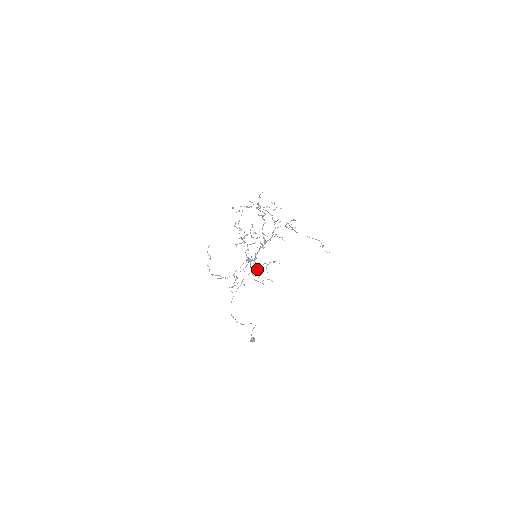
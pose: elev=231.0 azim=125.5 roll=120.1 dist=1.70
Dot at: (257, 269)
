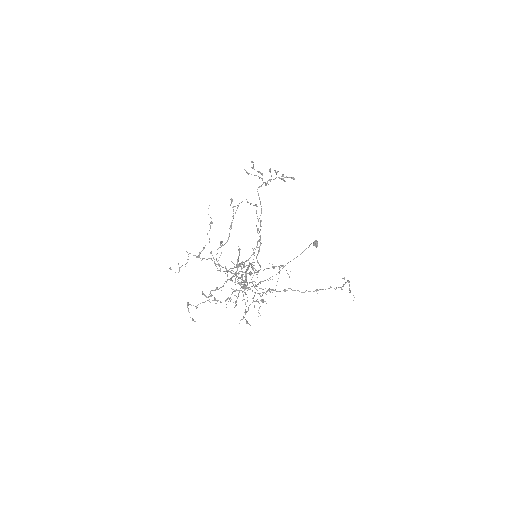
Dot at: (244, 292)
